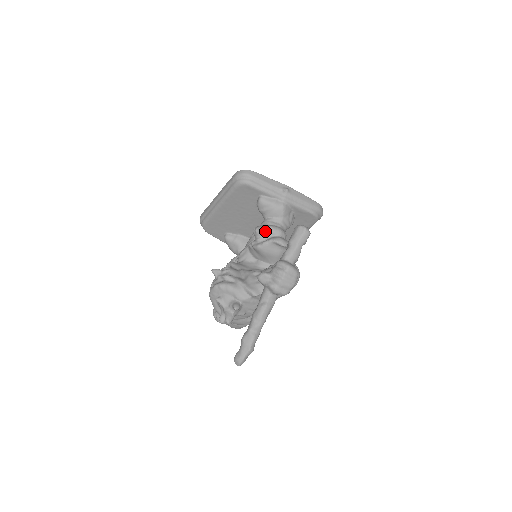
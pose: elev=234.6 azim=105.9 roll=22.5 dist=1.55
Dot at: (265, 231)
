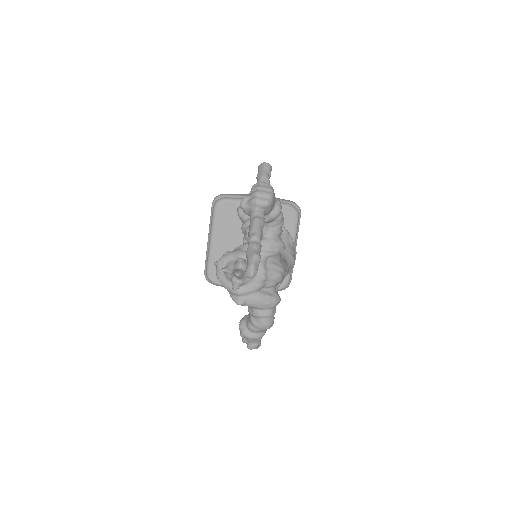
Dot at: occluded
